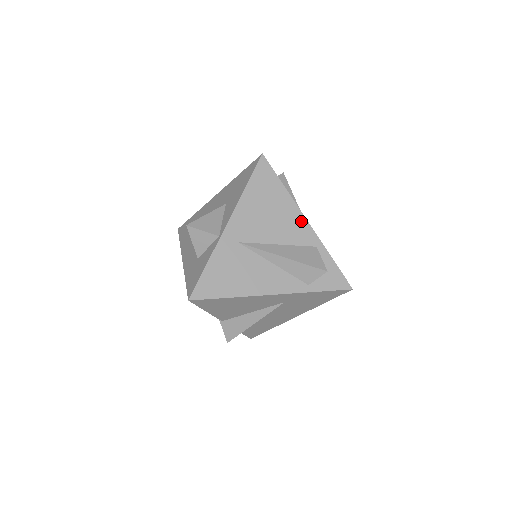
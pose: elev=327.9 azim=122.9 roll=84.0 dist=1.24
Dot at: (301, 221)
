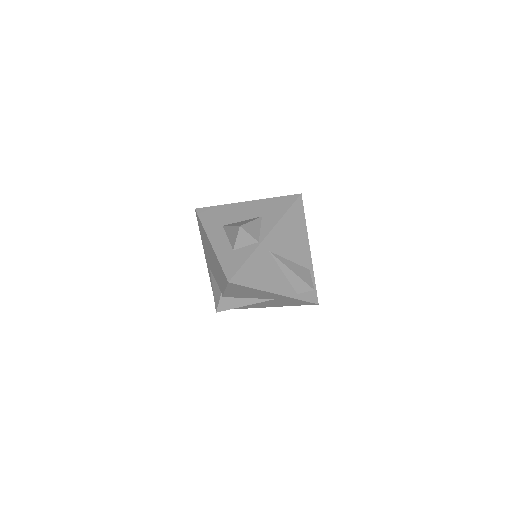
Dot at: (307, 249)
